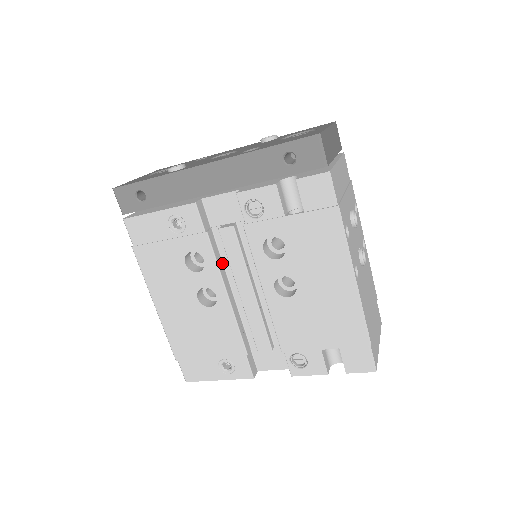
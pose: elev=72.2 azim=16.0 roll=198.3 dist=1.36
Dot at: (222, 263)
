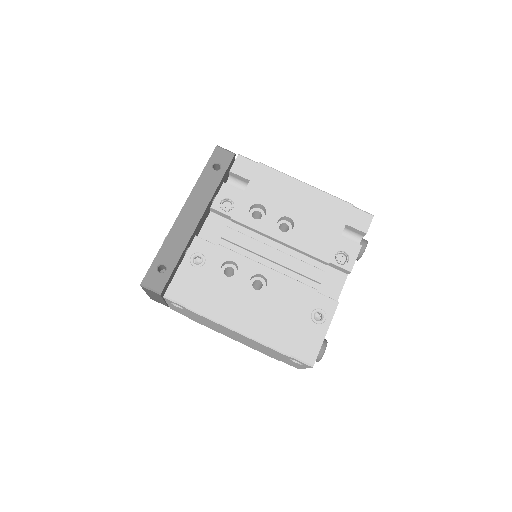
Dot at: occluded
